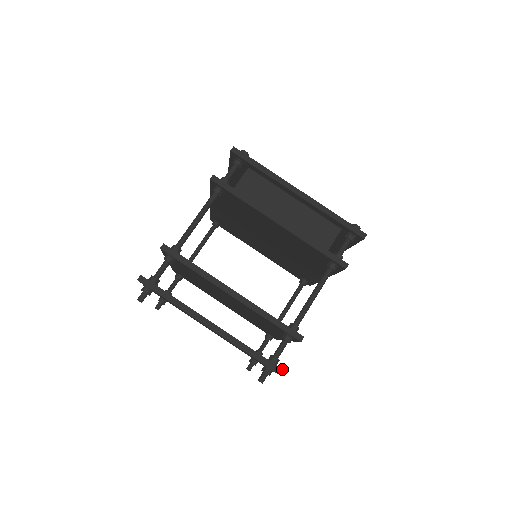
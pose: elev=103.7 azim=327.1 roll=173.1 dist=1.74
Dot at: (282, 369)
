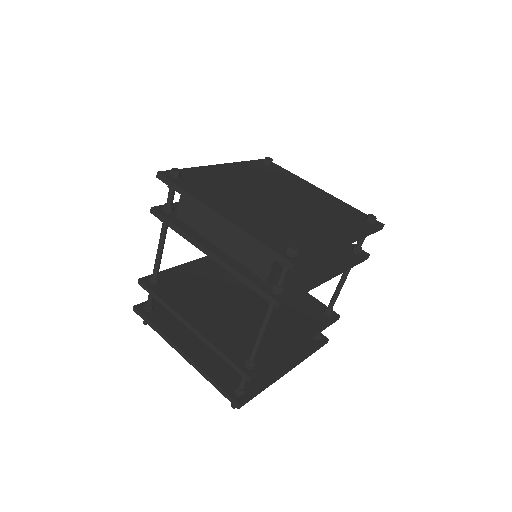
Dot at: (238, 404)
